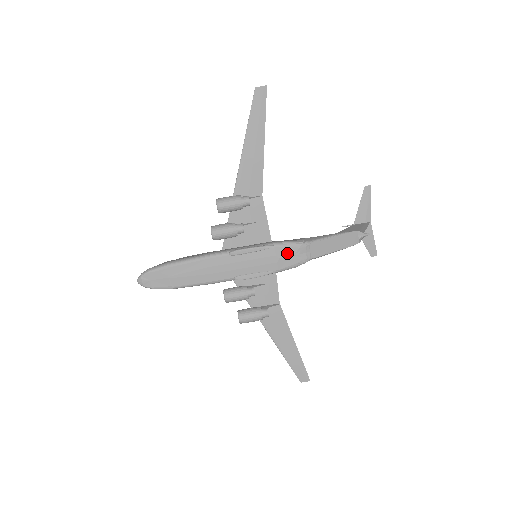
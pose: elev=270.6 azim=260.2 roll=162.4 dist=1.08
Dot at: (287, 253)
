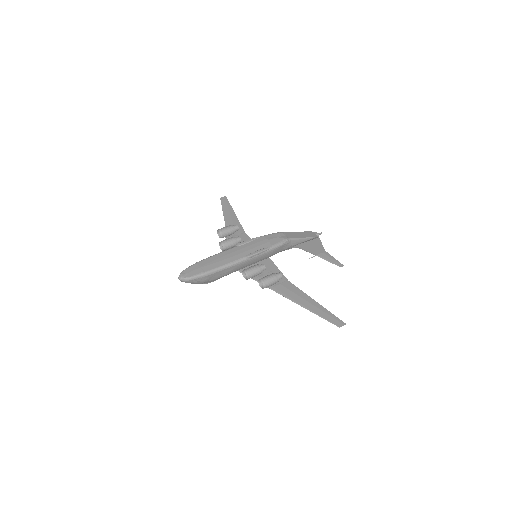
Dot at: (273, 237)
